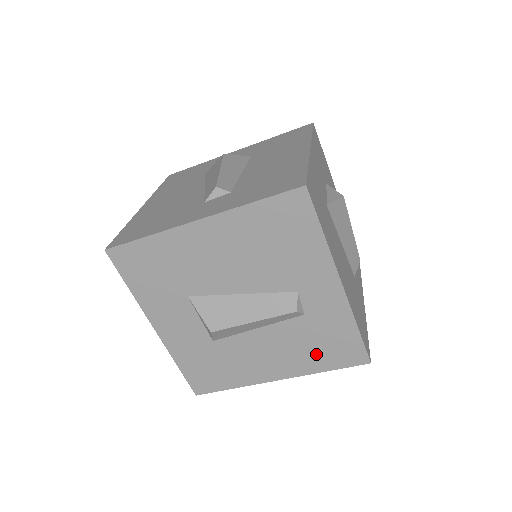
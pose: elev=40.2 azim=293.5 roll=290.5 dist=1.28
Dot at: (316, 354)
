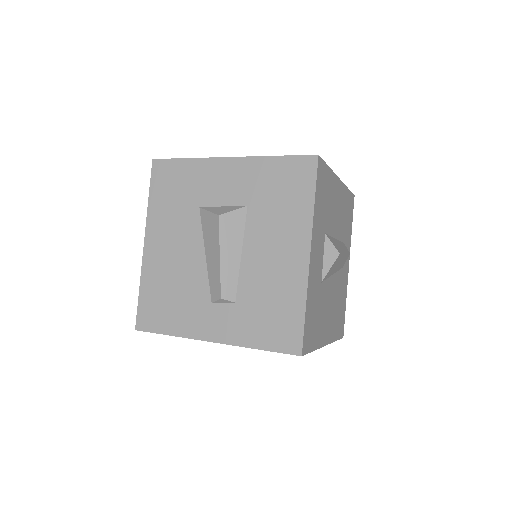
Dot at: occluded
